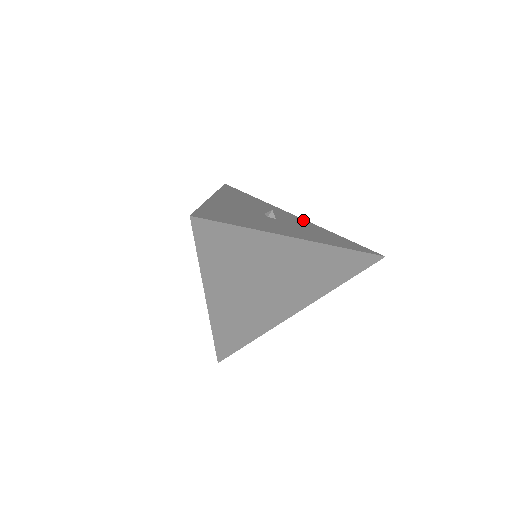
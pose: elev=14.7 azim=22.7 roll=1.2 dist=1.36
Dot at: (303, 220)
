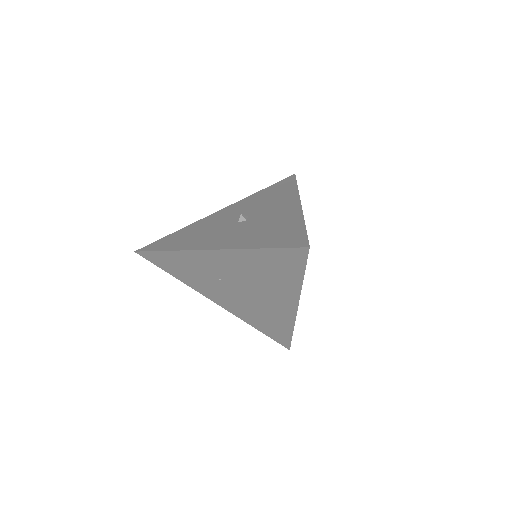
Dot at: (230, 207)
